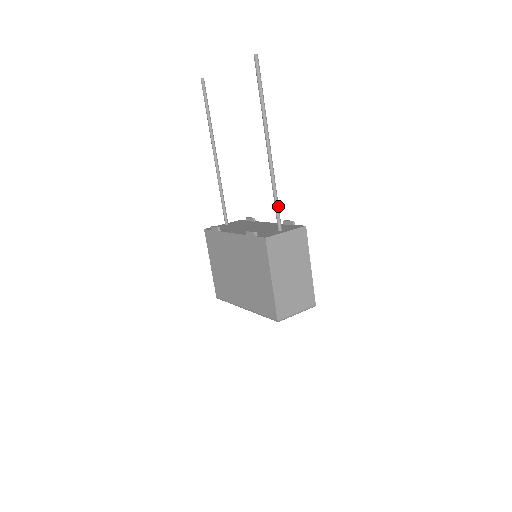
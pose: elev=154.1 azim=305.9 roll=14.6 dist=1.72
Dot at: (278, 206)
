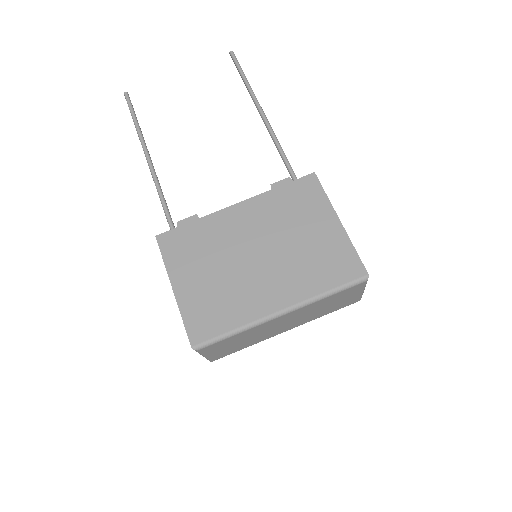
Dot at: (292, 170)
